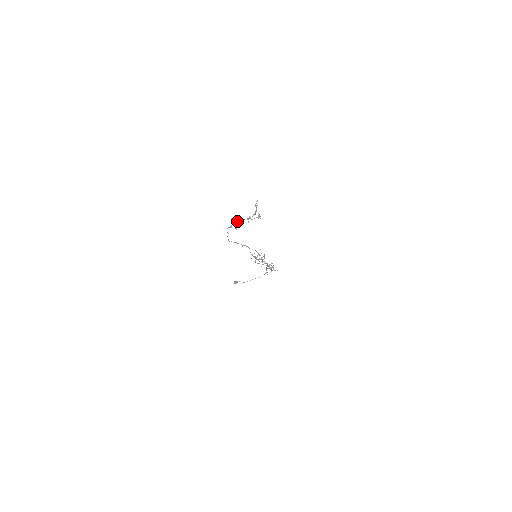
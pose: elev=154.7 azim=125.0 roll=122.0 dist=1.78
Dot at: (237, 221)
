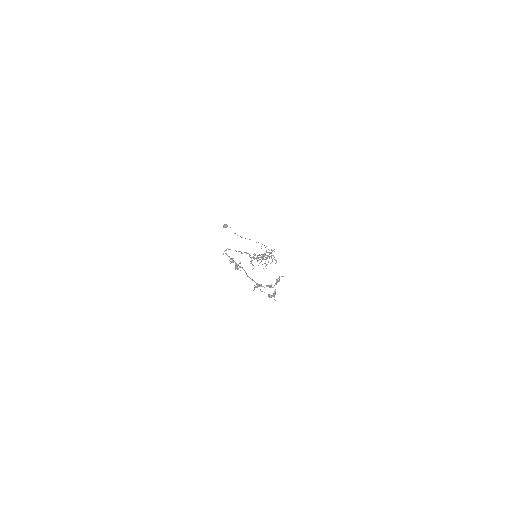
Dot at: (242, 267)
